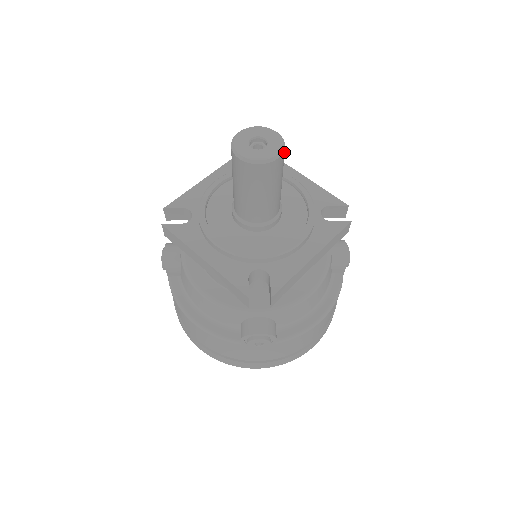
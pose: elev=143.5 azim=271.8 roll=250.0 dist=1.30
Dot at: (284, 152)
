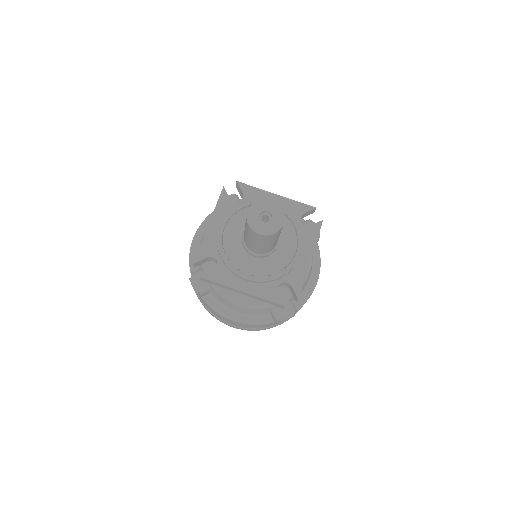
Dot at: (284, 214)
